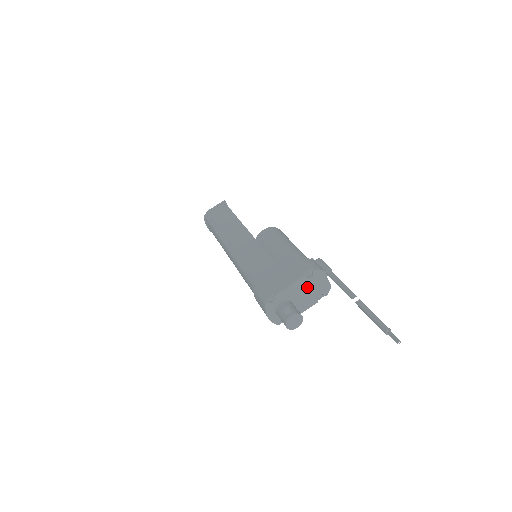
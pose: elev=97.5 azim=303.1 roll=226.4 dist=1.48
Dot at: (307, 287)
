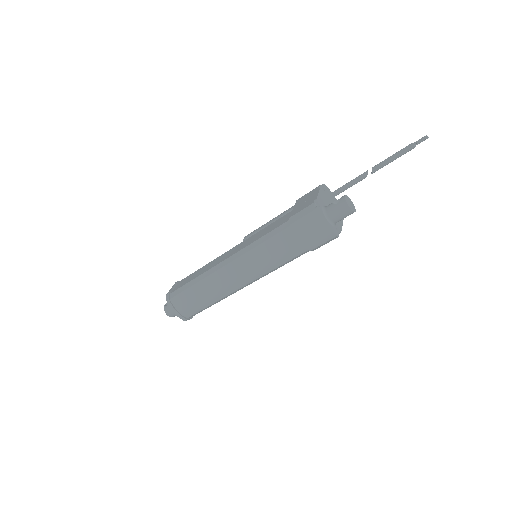
Dot at: (329, 200)
